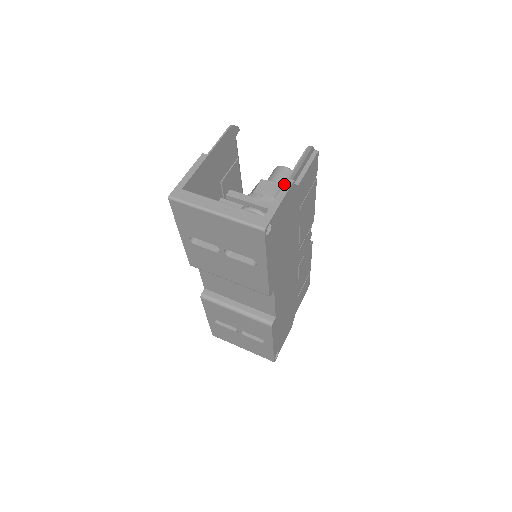
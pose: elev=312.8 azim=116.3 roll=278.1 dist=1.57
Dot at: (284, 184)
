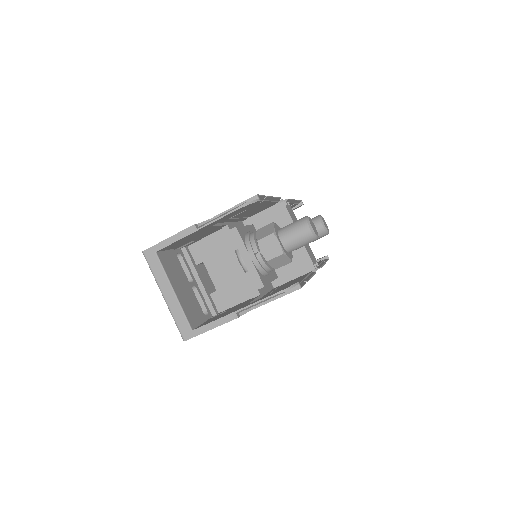
Dot at: (228, 315)
